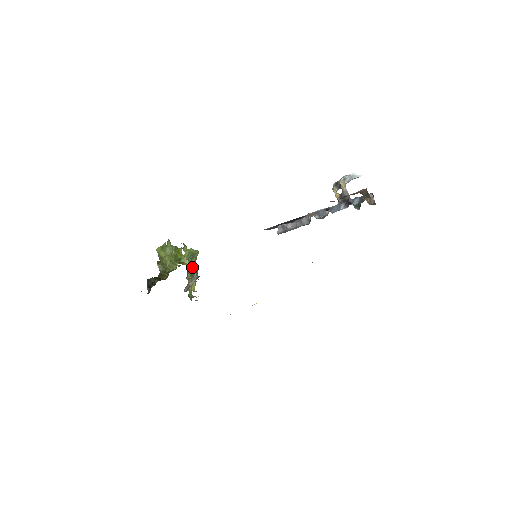
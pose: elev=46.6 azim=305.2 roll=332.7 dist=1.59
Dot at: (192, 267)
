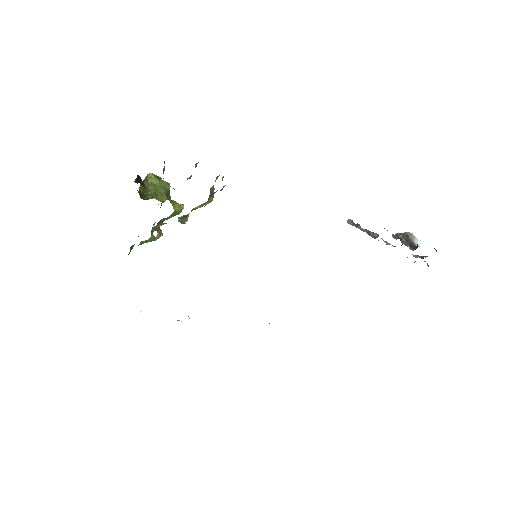
Dot at: occluded
